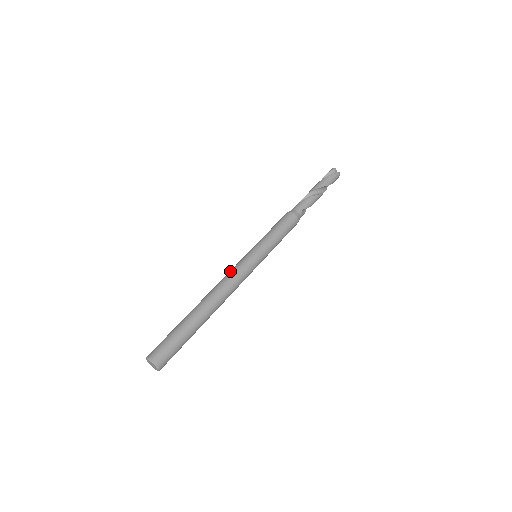
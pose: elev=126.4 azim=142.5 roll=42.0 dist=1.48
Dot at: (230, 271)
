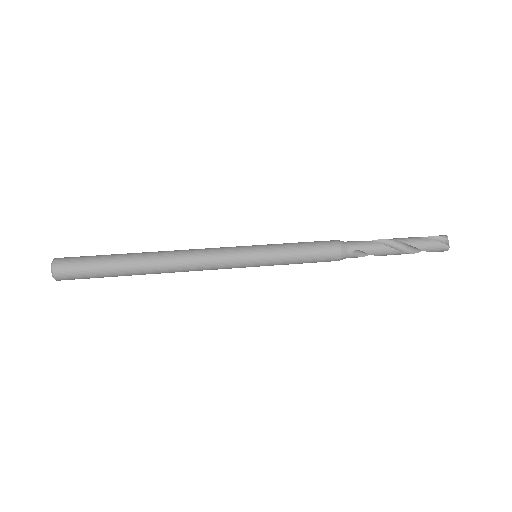
Dot at: occluded
